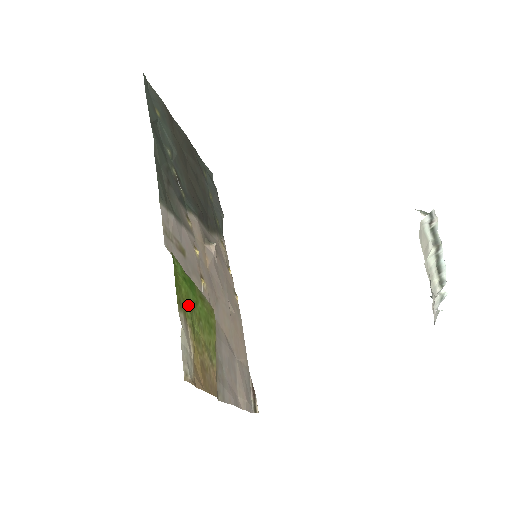
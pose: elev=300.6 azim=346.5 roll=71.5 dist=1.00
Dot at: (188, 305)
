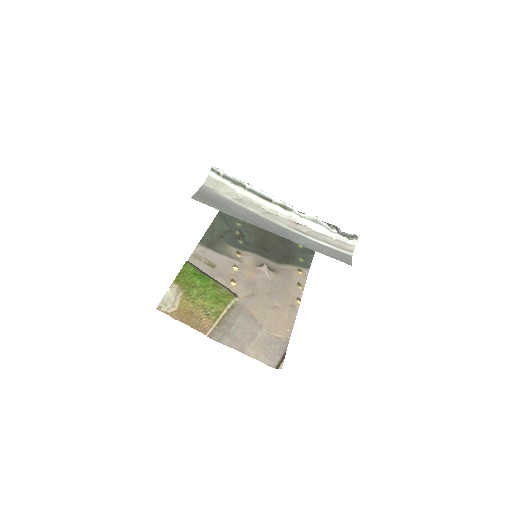
Dot at: (190, 284)
